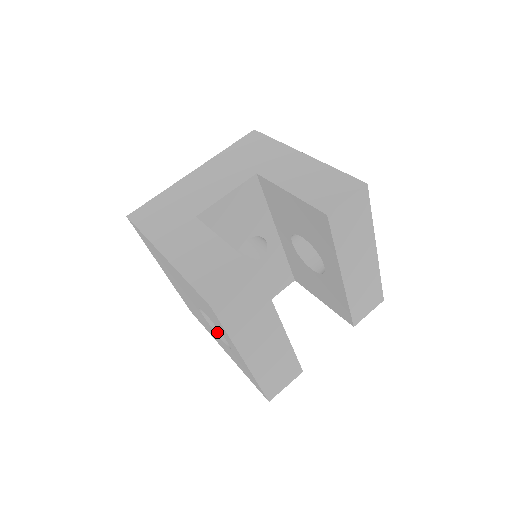
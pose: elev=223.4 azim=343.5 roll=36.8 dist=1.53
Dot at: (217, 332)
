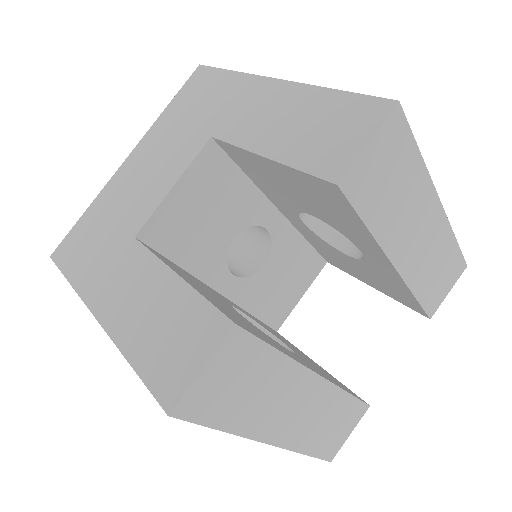
Dot at: occluded
